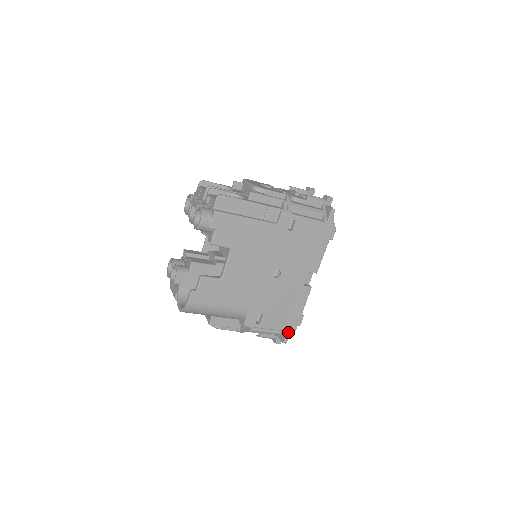
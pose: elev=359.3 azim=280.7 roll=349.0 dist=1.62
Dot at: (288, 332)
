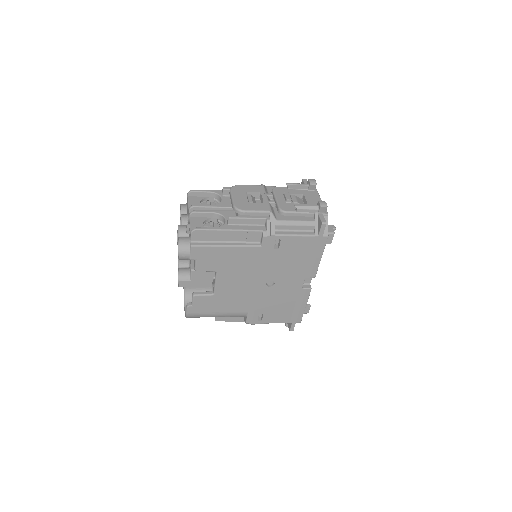
Dot at: (293, 323)
